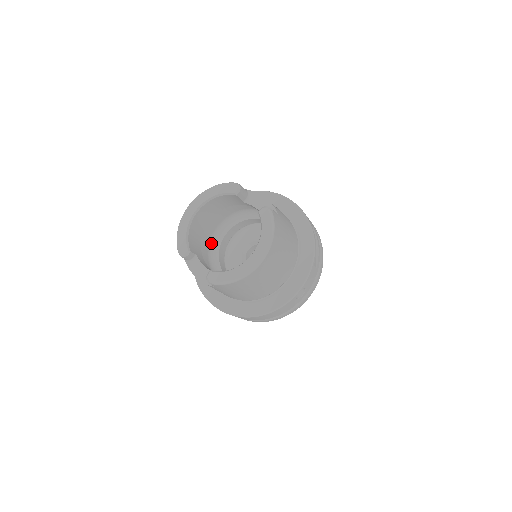
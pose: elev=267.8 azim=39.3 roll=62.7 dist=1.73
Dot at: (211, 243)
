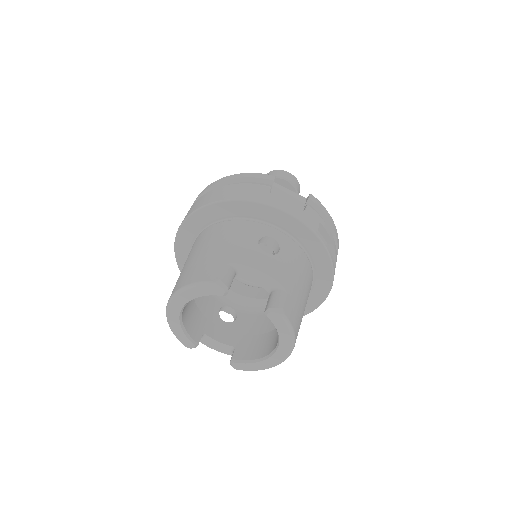
Dot at: occluded
